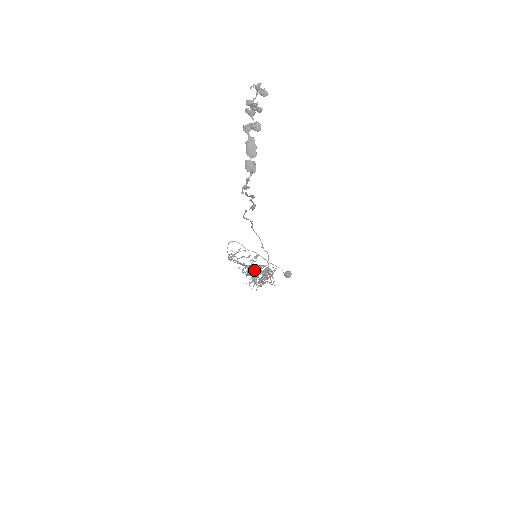
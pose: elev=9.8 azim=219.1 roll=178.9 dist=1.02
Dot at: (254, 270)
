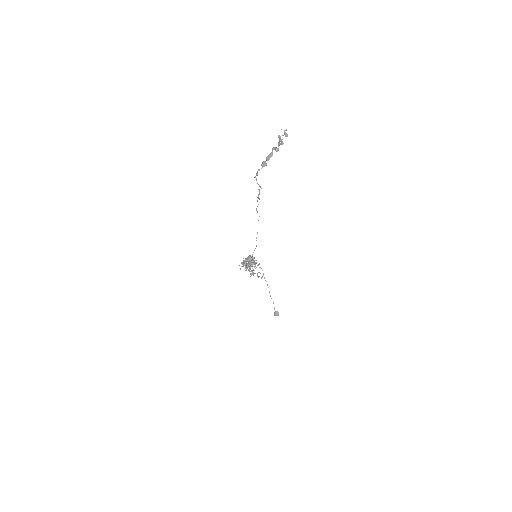
Dot at: occluded
